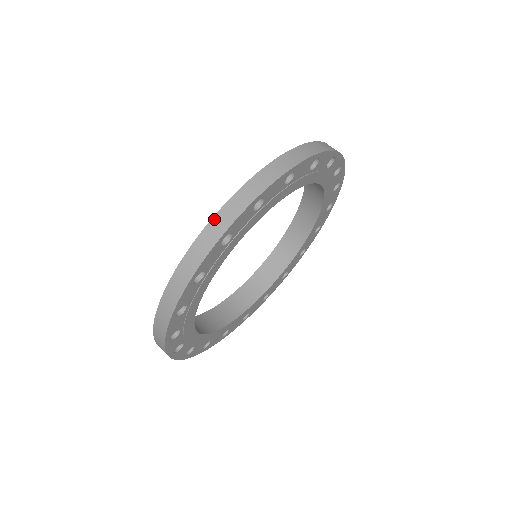
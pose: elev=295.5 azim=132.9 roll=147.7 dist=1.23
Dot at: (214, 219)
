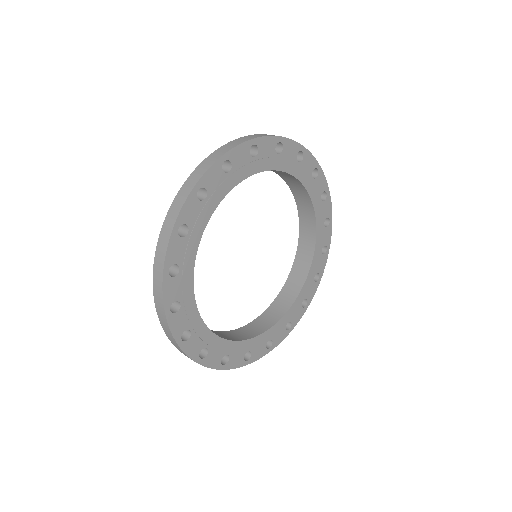
Dot at: (248, 136)
